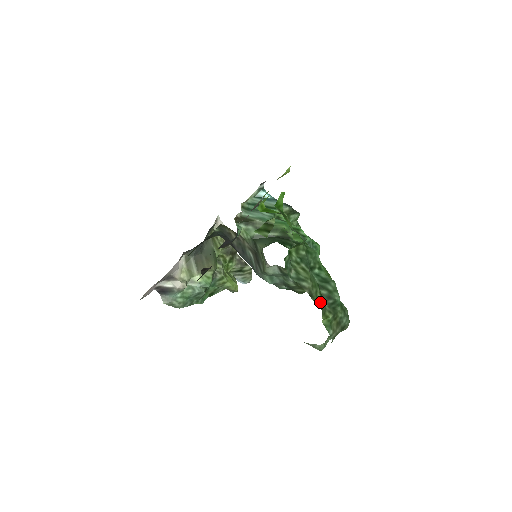
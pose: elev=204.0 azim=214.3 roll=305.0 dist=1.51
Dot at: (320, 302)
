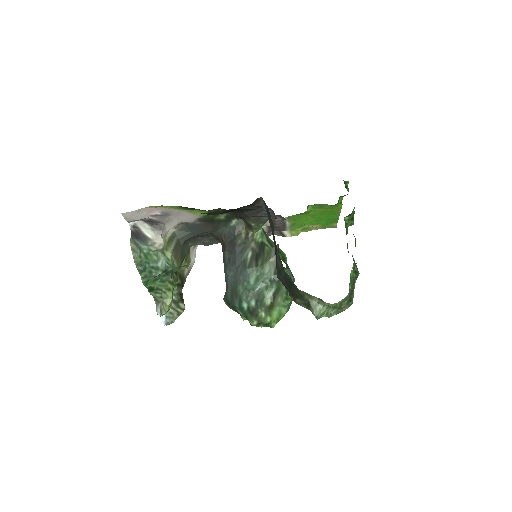
Dot at: occluded
